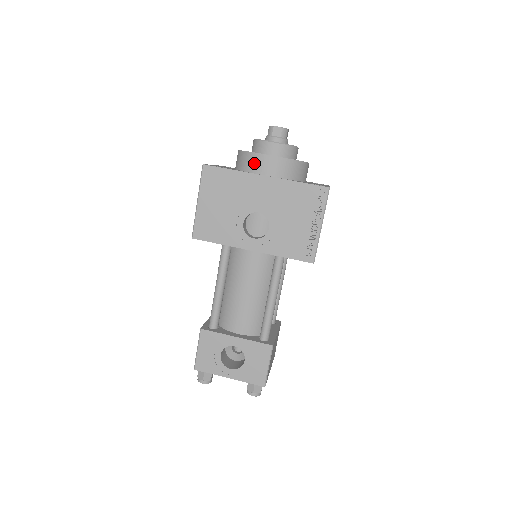
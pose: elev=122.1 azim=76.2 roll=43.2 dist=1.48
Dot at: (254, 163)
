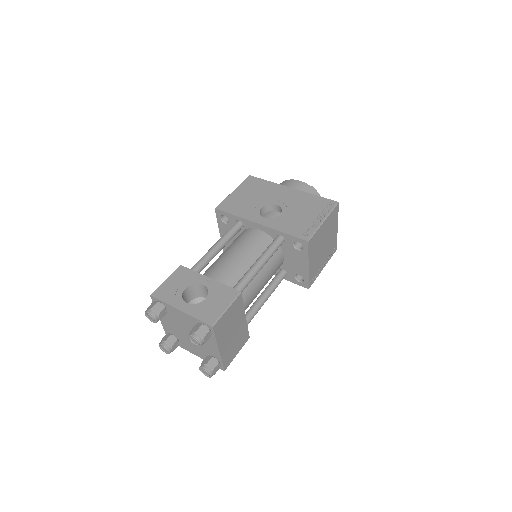
Dot at: (286, 184)
